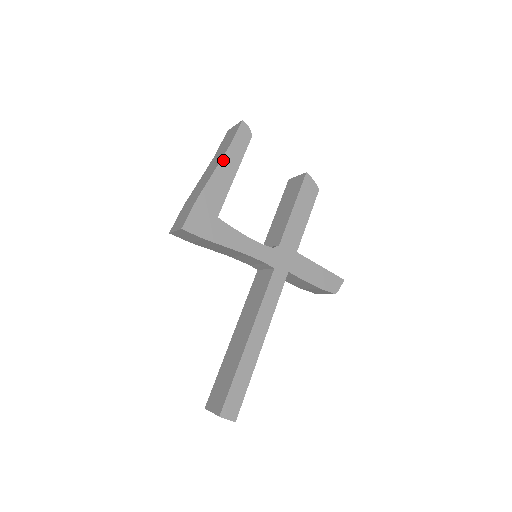
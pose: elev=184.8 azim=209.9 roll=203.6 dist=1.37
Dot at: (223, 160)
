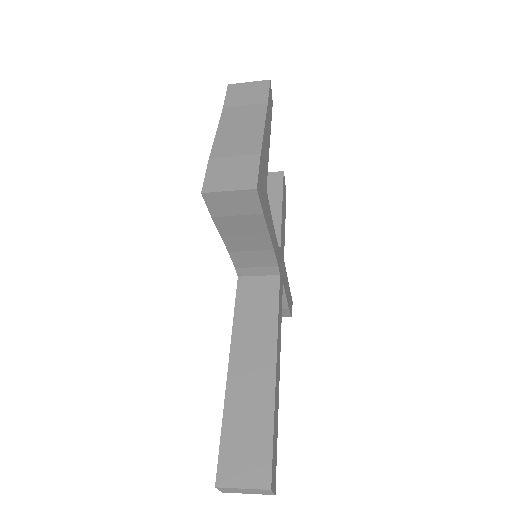
Dot at: (266, 117)
